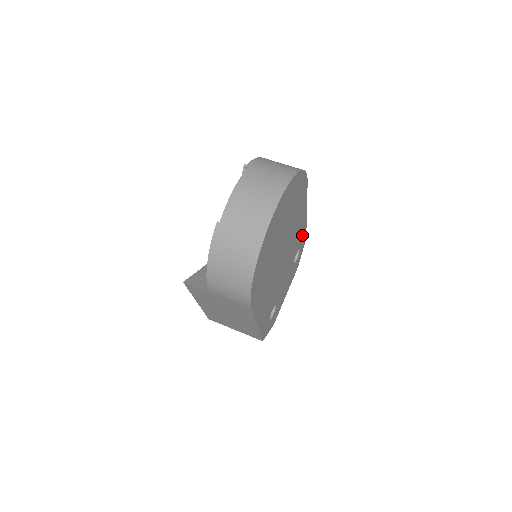
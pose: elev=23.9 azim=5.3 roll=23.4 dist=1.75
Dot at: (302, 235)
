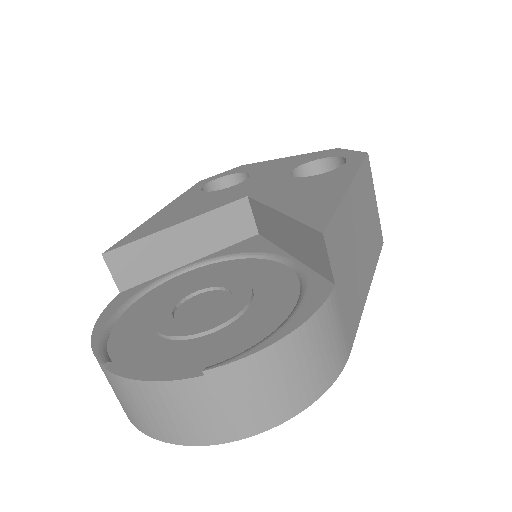
Dot at: occluded
